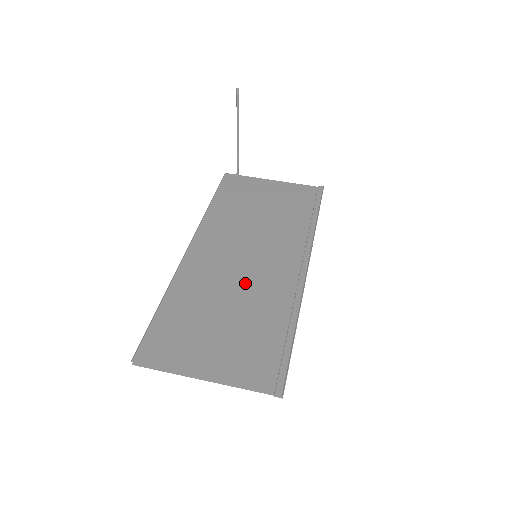
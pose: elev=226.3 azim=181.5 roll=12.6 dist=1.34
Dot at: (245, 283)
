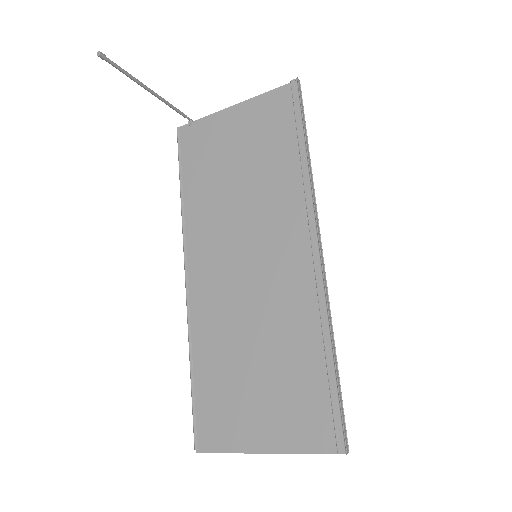
Dot at: (258, 305)
